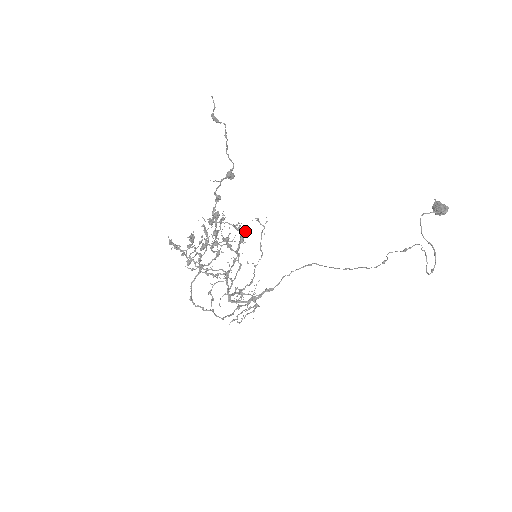
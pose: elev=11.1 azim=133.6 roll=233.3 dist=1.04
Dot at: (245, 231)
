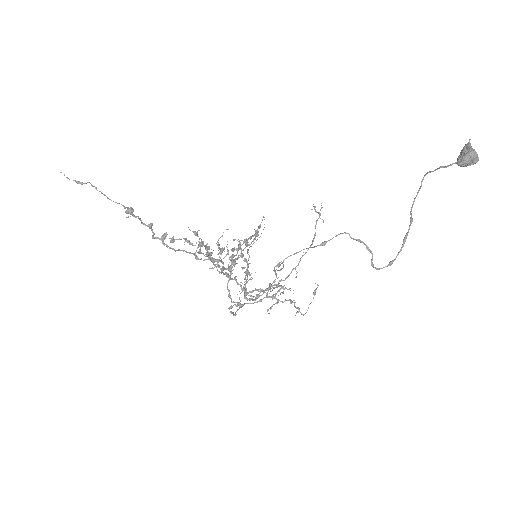
Dot at: (196, 243)
